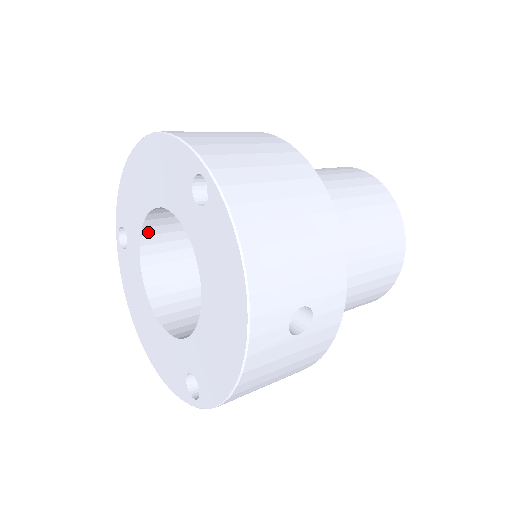
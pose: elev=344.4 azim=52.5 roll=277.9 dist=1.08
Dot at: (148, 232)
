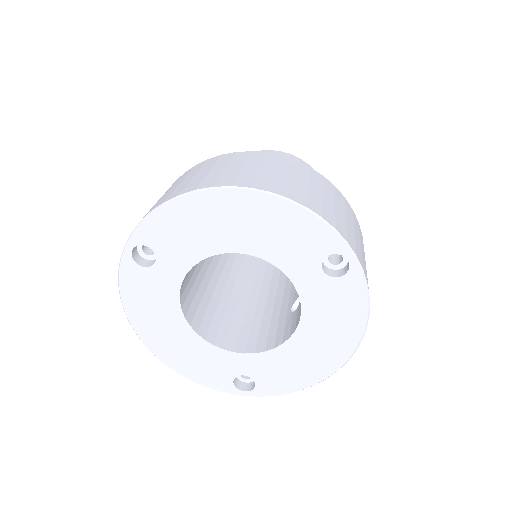
Dot at: occluded
